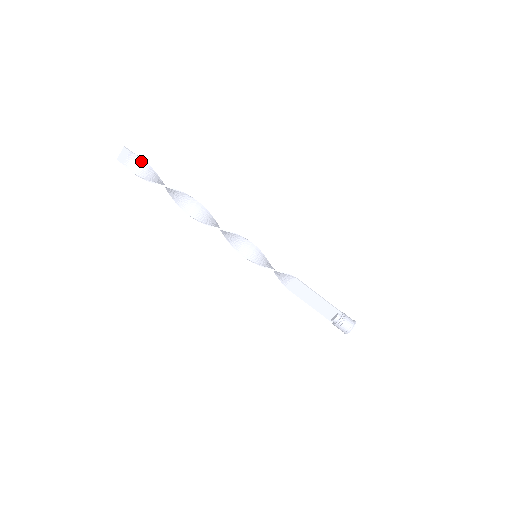
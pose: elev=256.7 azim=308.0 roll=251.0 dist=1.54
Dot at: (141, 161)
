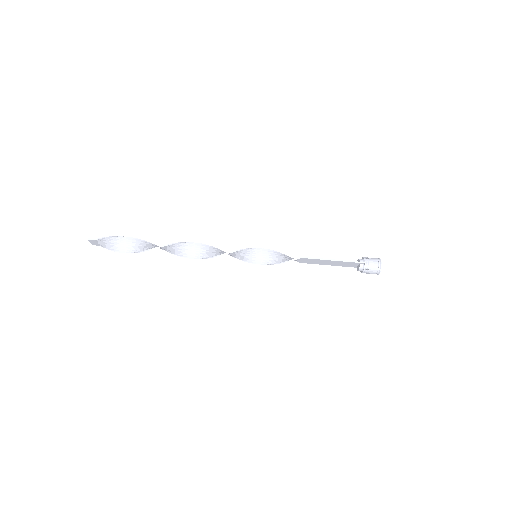
Dot at: (109, 239)
